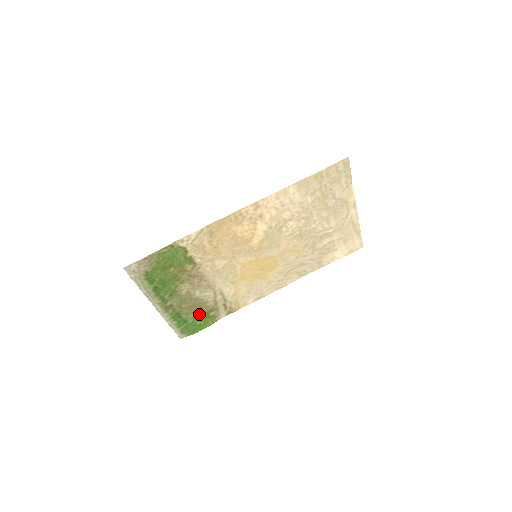
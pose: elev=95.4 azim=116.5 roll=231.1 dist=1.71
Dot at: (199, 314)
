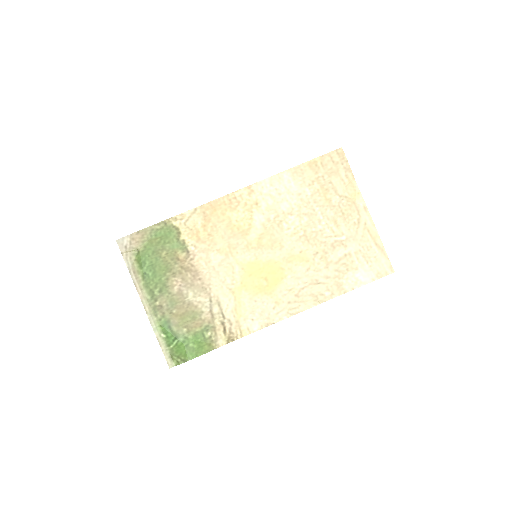
Dot at: (192, 331)
